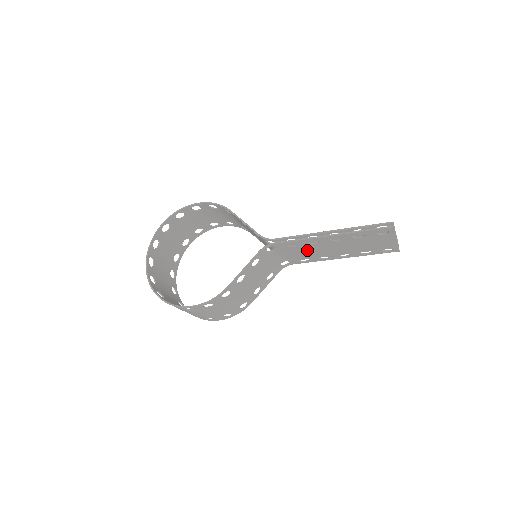
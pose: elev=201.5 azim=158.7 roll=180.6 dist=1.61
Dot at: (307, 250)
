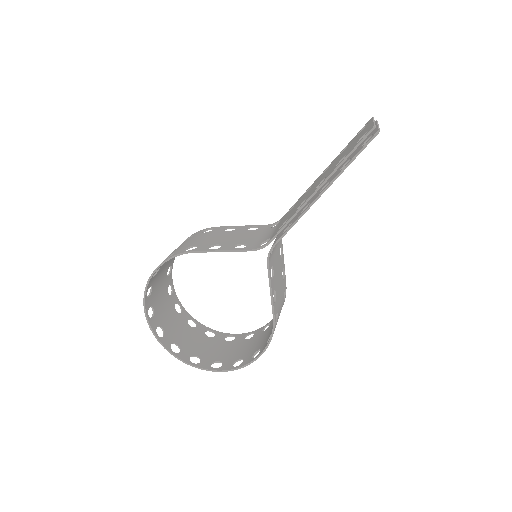
Dot at: occluded
